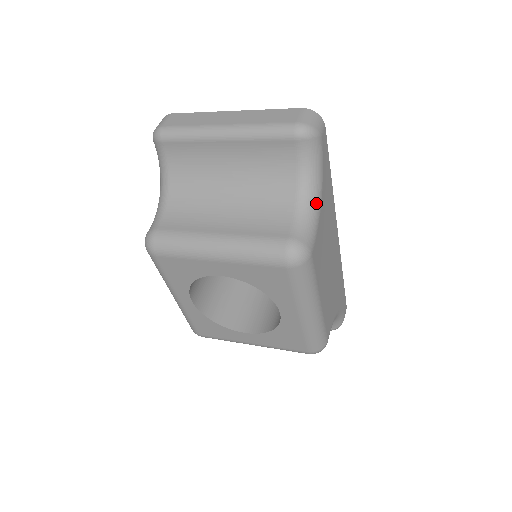
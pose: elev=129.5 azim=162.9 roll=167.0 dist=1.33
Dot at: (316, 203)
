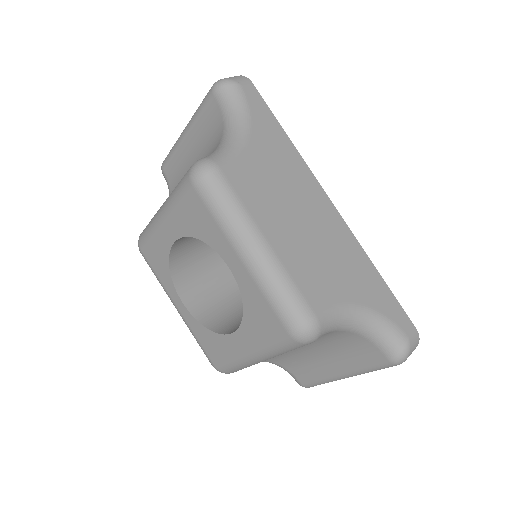
Dot at: (239, 136)
